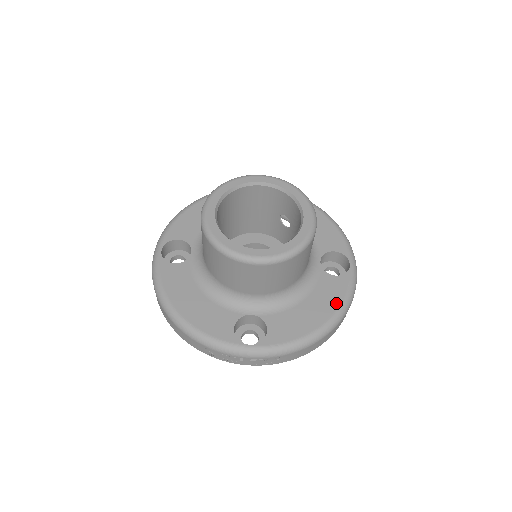
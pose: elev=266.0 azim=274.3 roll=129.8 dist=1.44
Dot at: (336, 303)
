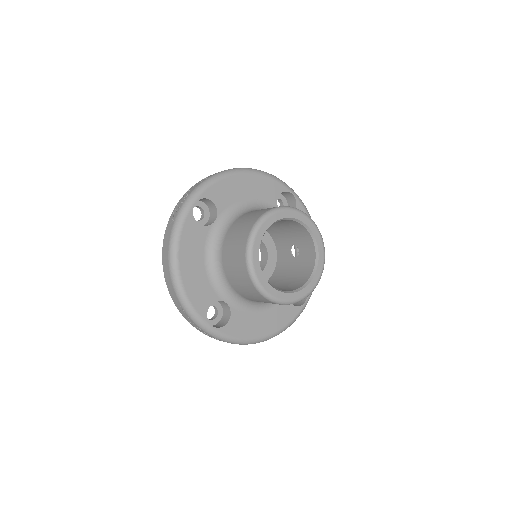
Dot at: (280, 326)
